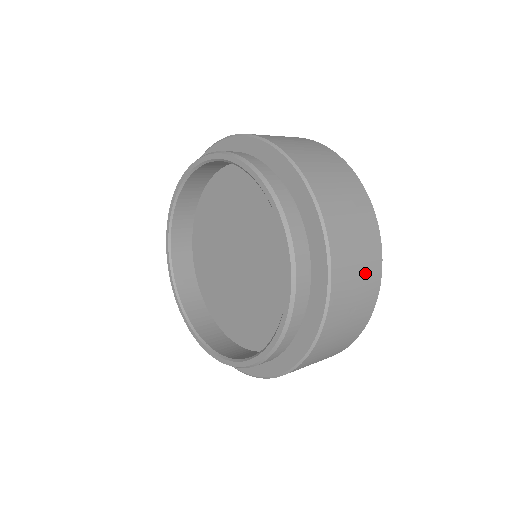
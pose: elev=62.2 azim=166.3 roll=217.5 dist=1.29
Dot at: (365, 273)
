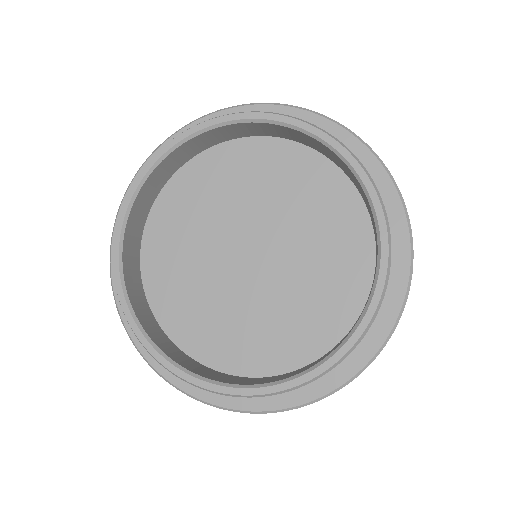
Dot at: occluded
